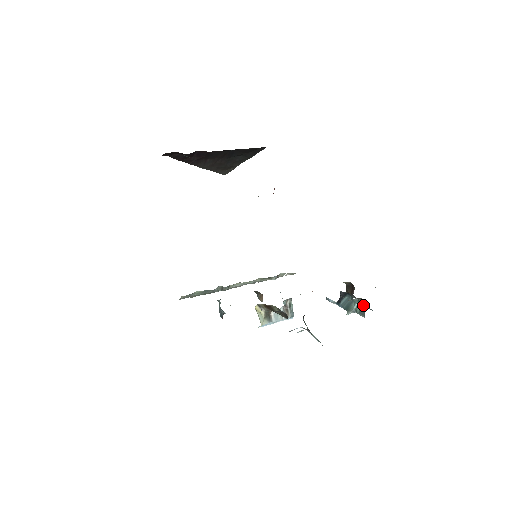
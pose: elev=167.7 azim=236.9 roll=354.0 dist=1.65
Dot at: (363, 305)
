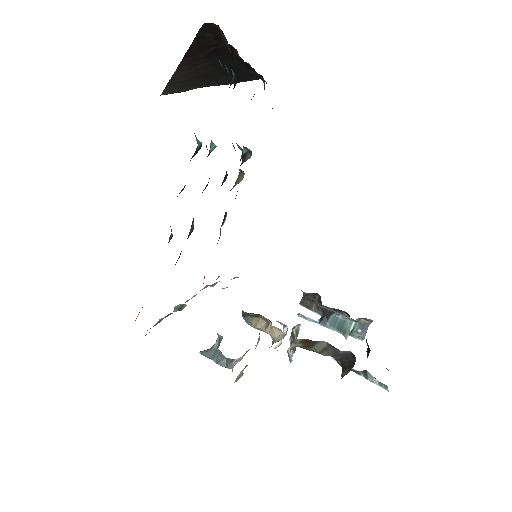
Dot at: (365, 326)
